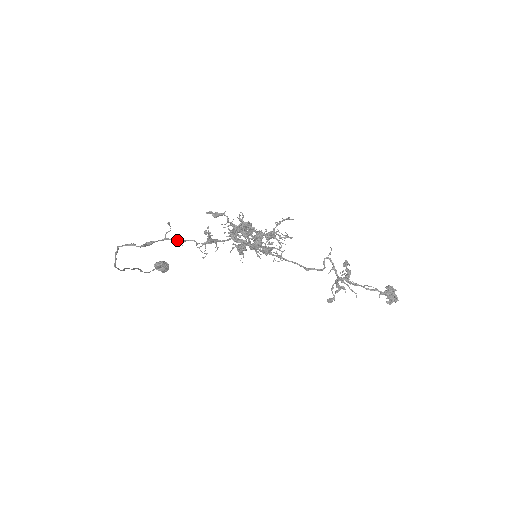
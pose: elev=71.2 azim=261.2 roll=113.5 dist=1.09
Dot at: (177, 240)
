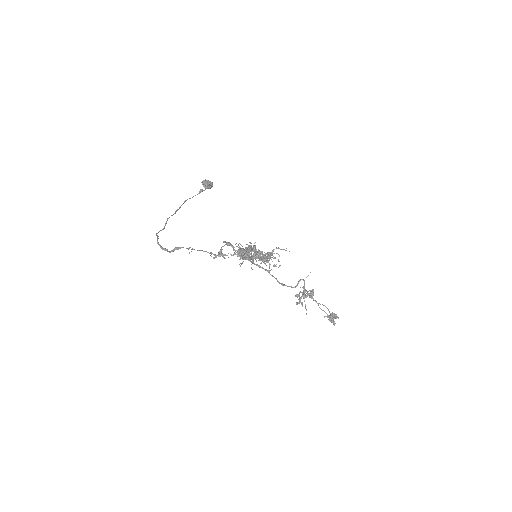
Dot at: (197, 250)
